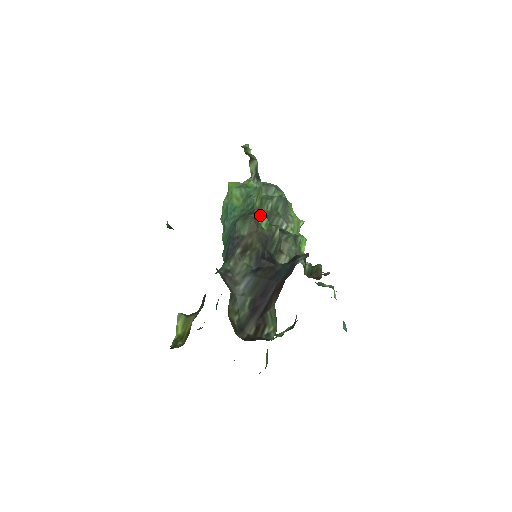
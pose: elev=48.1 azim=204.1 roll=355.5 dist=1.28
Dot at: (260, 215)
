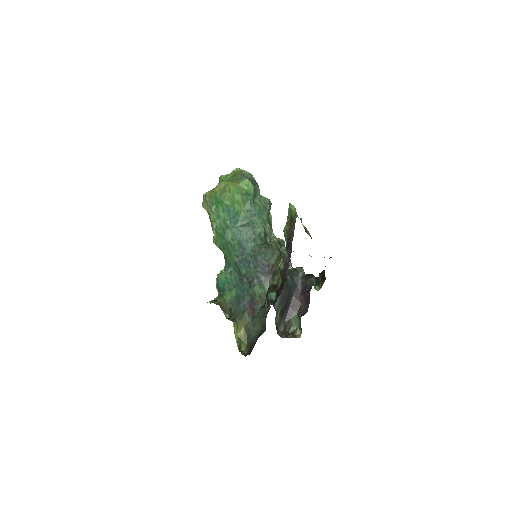
Dot at: (313, 280)
